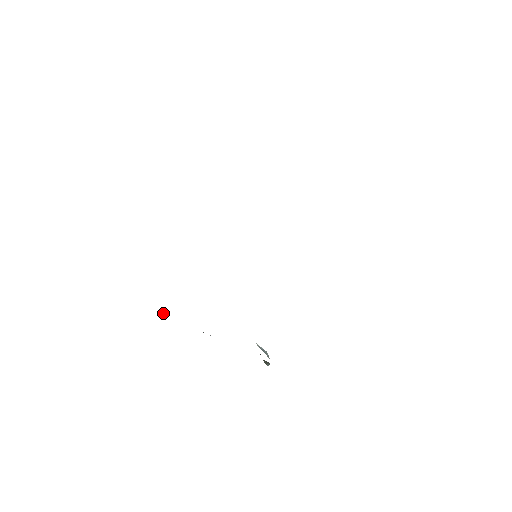
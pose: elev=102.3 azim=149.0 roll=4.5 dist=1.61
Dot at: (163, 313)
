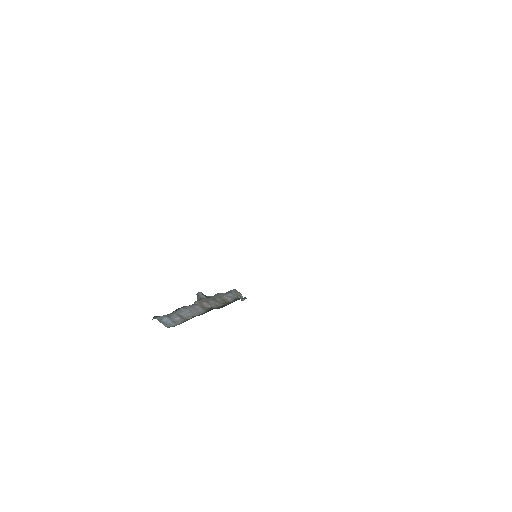
Dot at: (176, 319)
